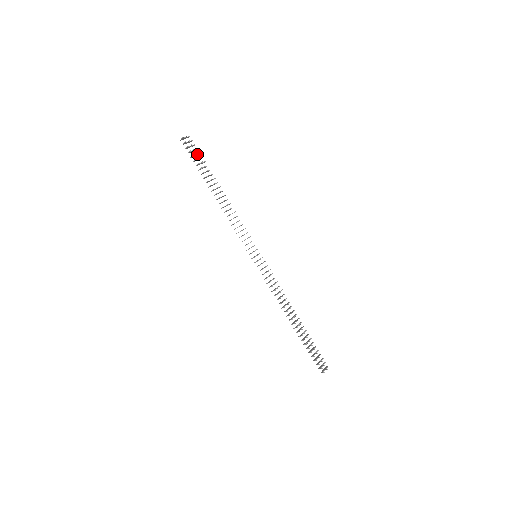
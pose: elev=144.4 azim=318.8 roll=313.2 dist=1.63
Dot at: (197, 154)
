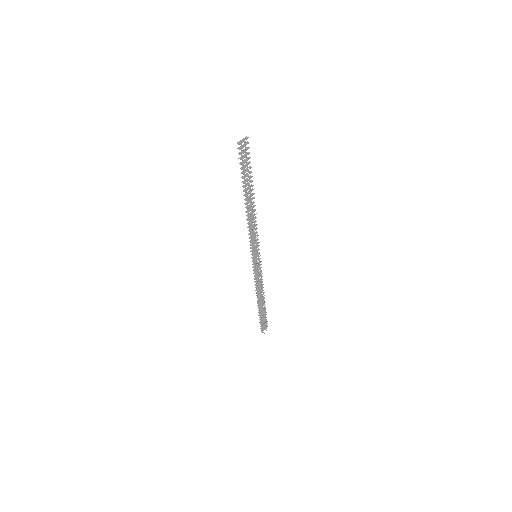
Dot at: (247, 159)
